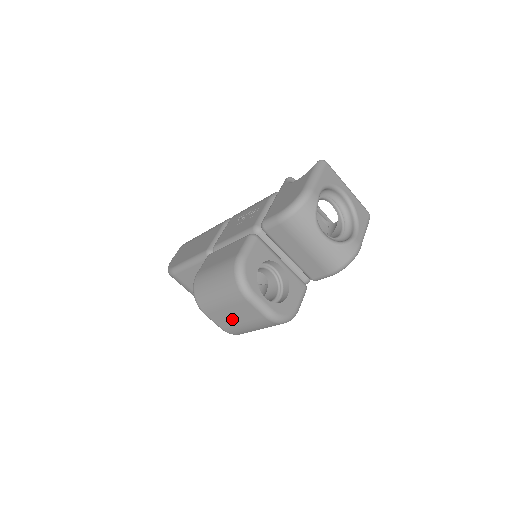
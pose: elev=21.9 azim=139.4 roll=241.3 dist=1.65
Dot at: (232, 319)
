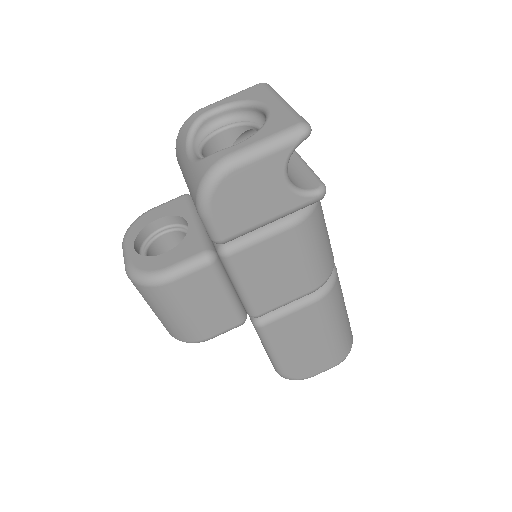
Dot at: occluded
